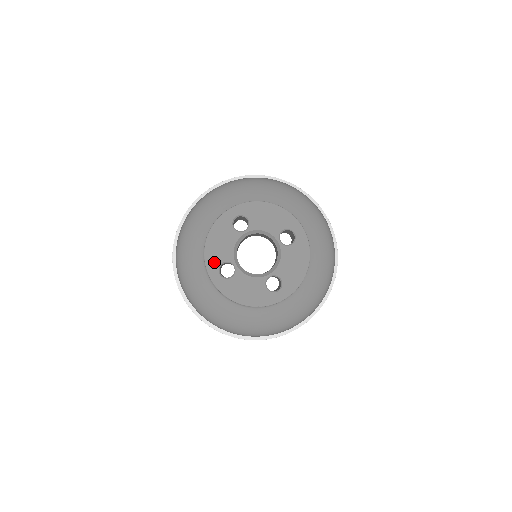
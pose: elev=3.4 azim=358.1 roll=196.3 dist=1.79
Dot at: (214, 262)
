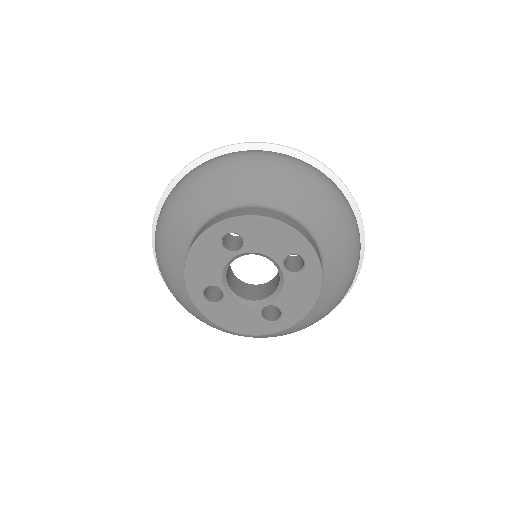
Dot at: (197, 285)
